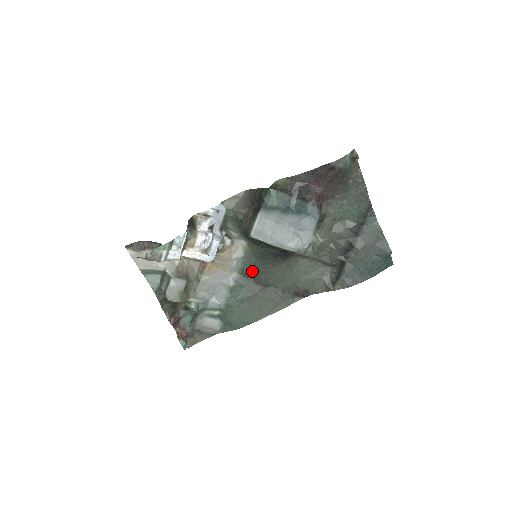
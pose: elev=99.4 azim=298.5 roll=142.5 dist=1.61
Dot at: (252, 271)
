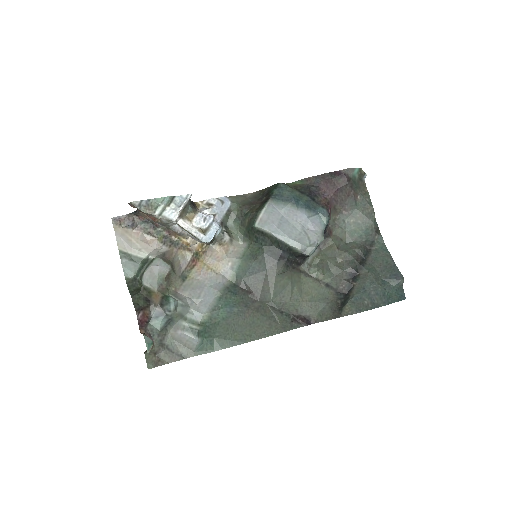
Dot at: (248, 278)
